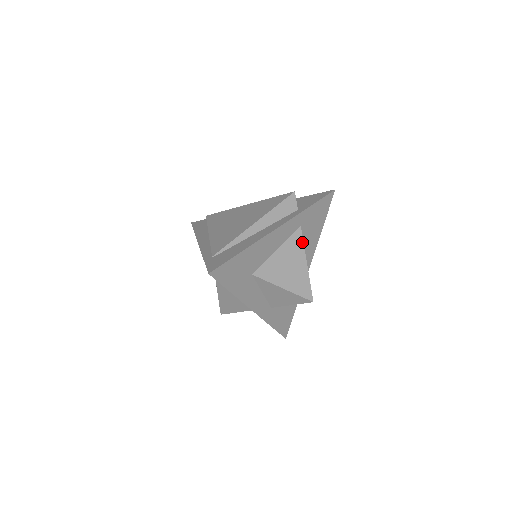
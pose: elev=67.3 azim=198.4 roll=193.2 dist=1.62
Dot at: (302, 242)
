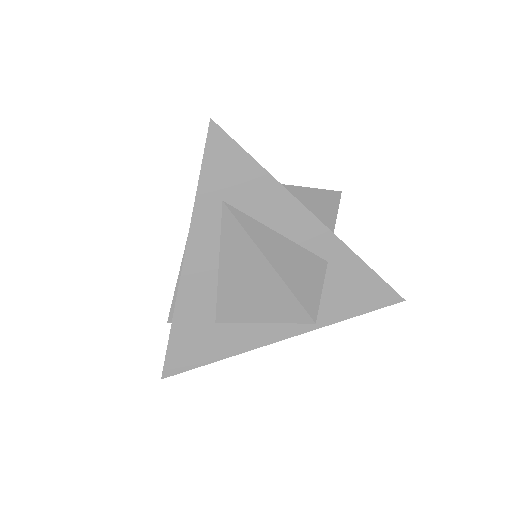
Dot at: occluded
